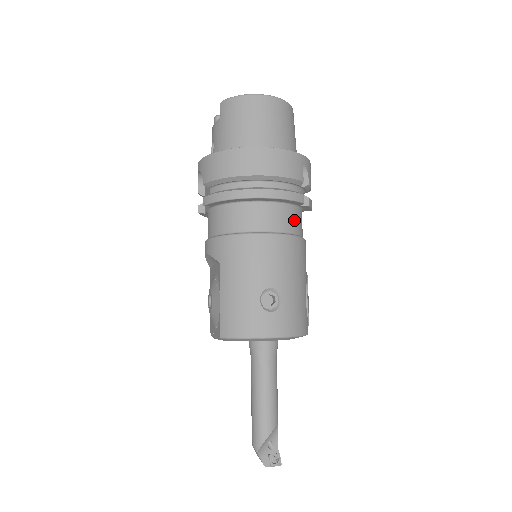
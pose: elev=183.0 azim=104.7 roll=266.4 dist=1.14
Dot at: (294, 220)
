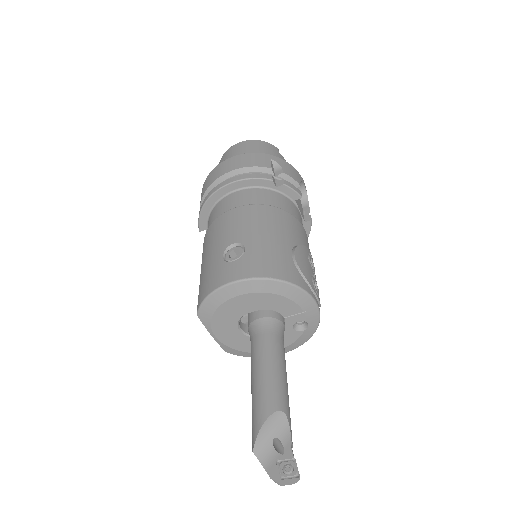
Dot at: (268, 198)
